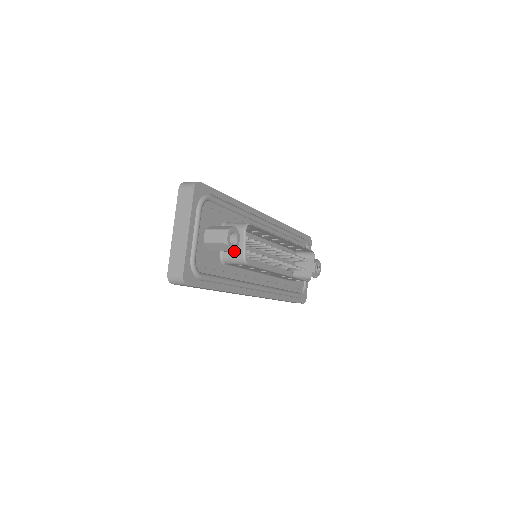
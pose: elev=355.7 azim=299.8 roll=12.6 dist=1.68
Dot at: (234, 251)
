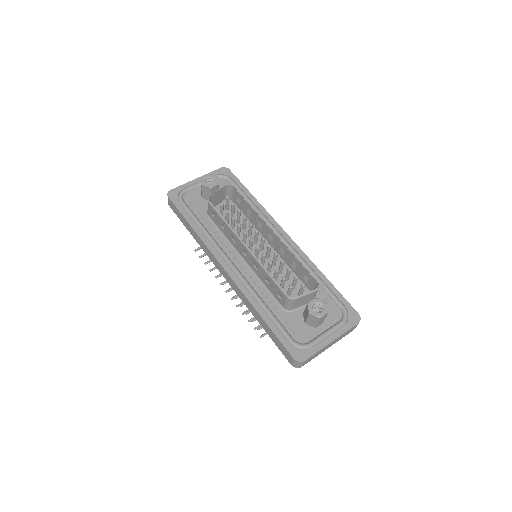
Dot at: (212, 199)
